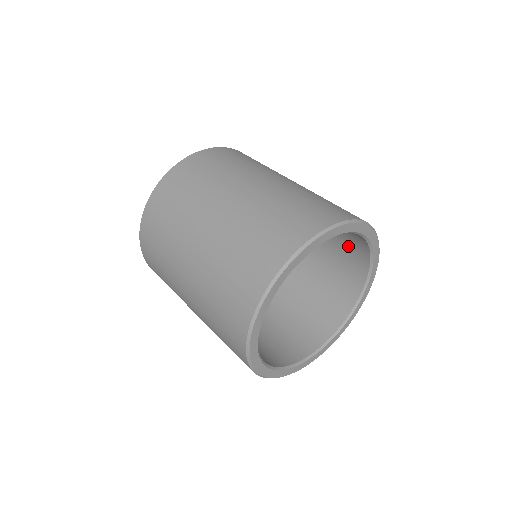
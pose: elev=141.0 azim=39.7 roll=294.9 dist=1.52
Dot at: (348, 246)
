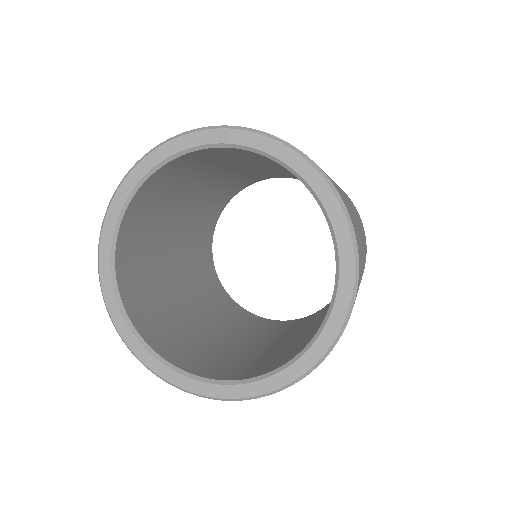
Dot at: occluded
